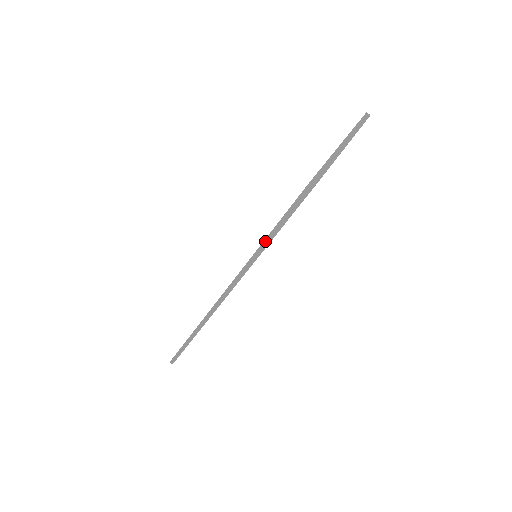
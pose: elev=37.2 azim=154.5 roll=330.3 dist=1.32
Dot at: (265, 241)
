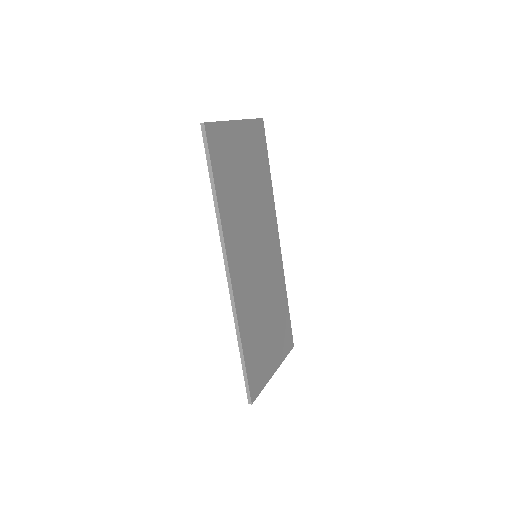
Dot at: (212, 190)
